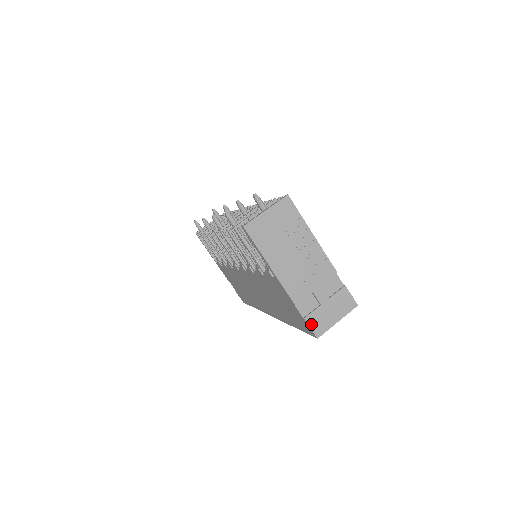
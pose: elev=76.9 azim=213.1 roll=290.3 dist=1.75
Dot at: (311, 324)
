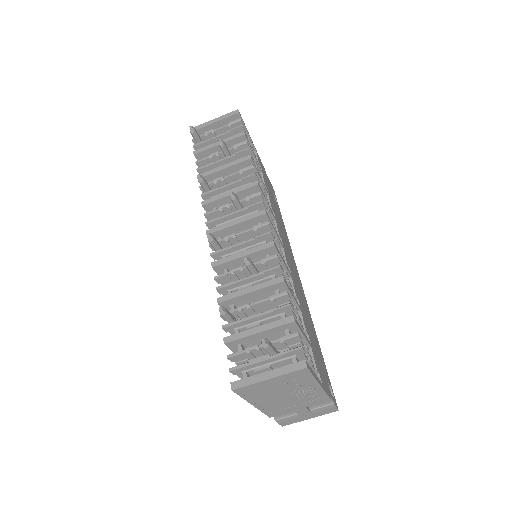
Dot at: (280, 422)
